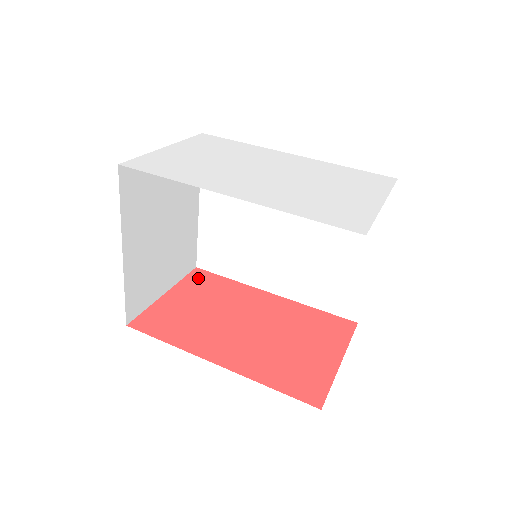
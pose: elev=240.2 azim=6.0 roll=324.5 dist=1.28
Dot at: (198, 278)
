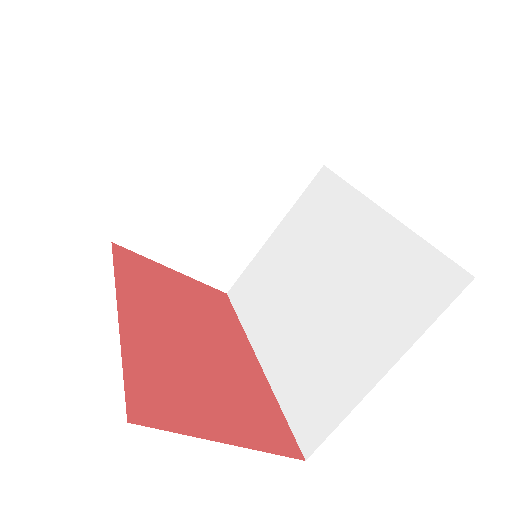
Dot at: (215, 294)
